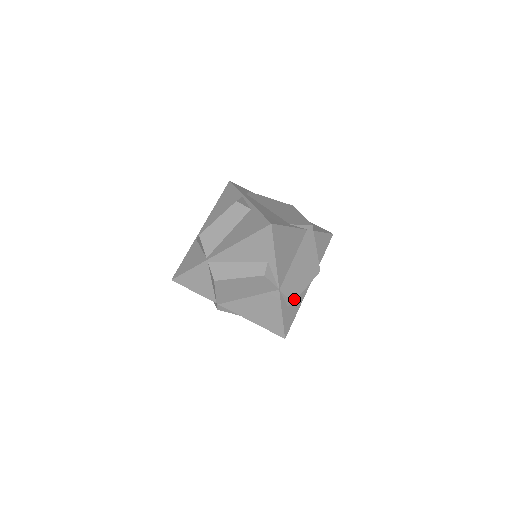
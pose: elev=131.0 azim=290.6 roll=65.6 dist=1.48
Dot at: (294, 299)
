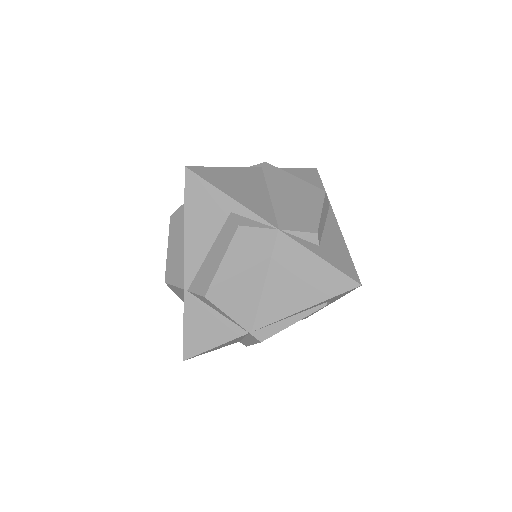
Dot at: (315, 229)
